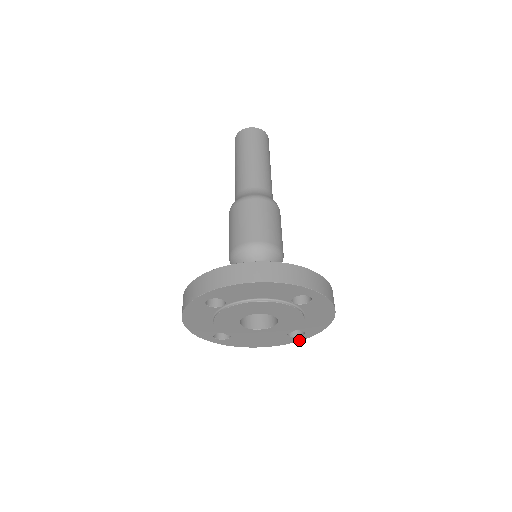
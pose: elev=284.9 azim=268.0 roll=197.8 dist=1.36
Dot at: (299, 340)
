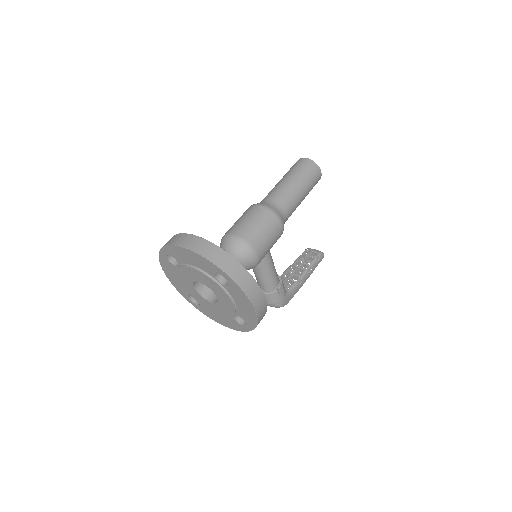
Dot at: (247, 330)
